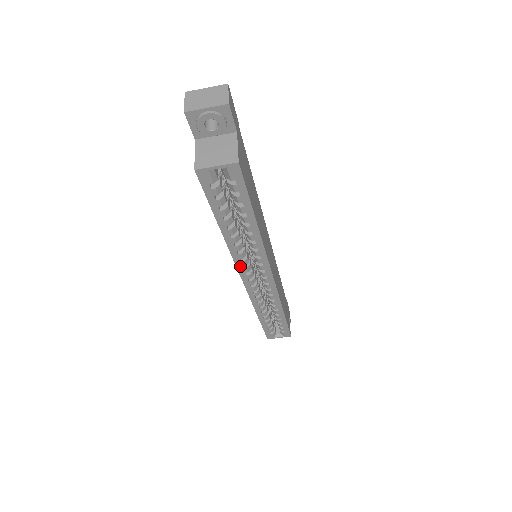
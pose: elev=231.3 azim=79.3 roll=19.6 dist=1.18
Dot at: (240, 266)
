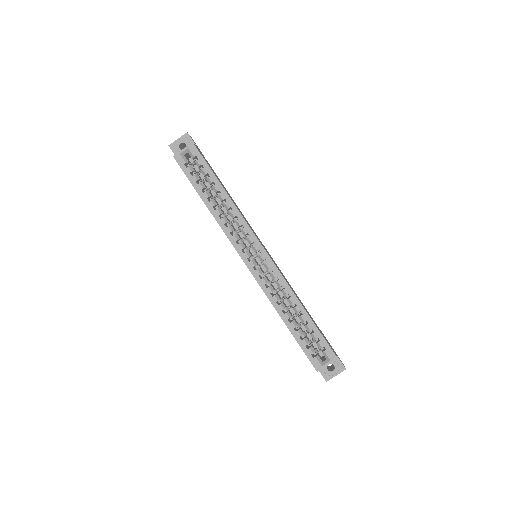
Dot at: (234, 243)
